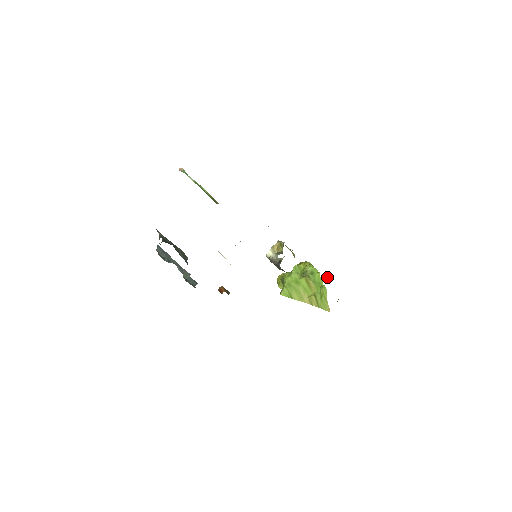
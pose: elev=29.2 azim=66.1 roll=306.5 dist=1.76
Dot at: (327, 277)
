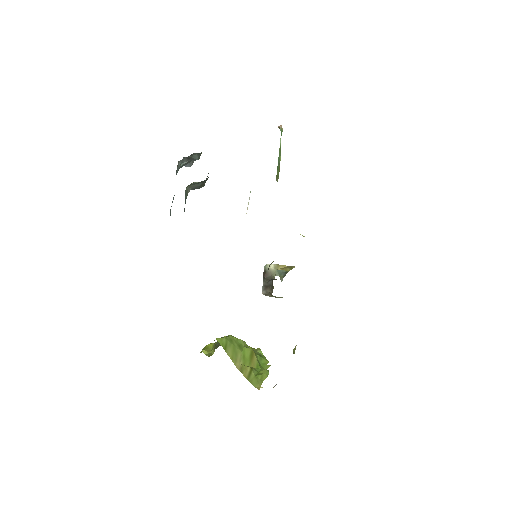
Dot at: occluded
